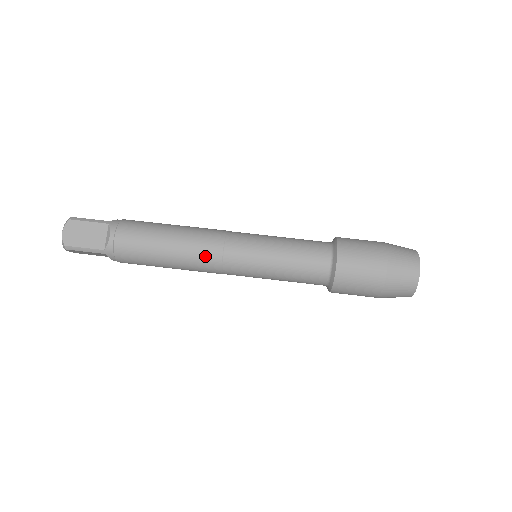
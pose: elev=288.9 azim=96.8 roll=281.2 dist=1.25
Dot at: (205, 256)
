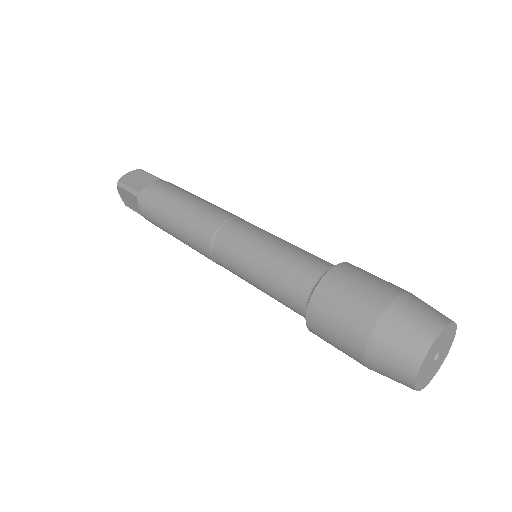
Dot at: (206, 221)
